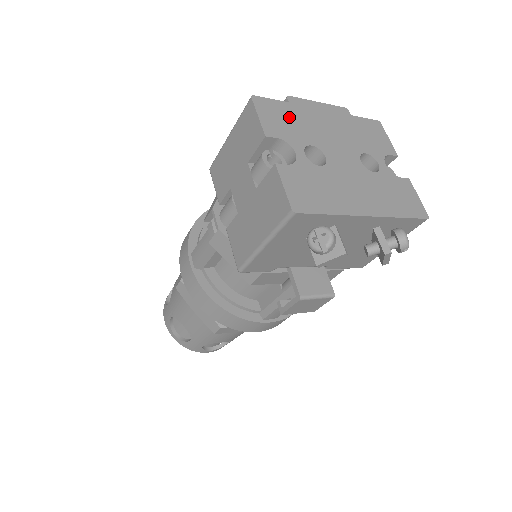
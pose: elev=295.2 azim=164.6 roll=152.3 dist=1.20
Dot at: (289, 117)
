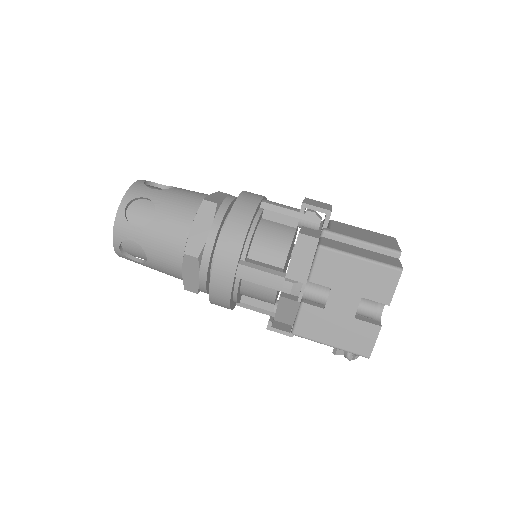
Dot at: occluded
